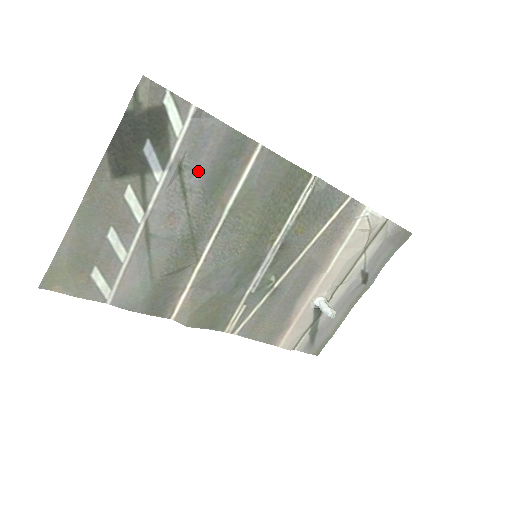
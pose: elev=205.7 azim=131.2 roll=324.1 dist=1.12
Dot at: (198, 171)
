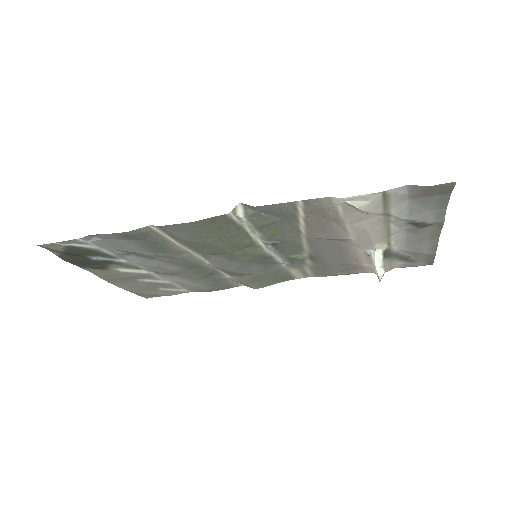
Dot at: (137, 251)
